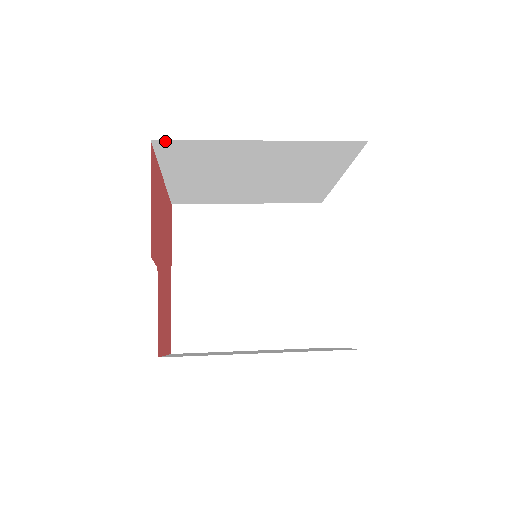
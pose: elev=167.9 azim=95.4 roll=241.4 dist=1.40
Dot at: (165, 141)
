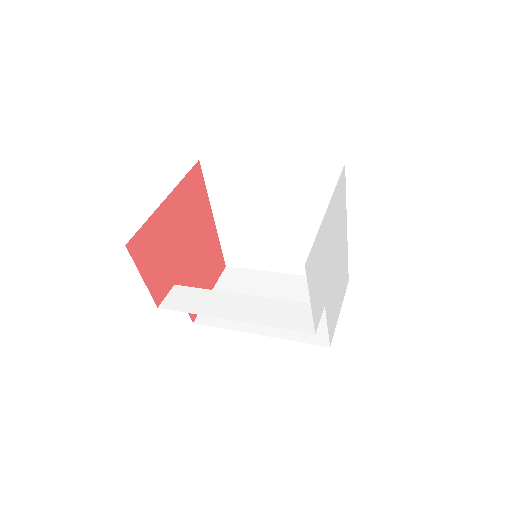
Dot at: occluded
